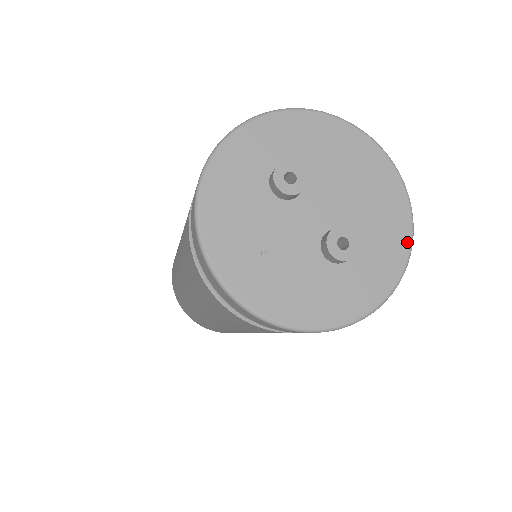
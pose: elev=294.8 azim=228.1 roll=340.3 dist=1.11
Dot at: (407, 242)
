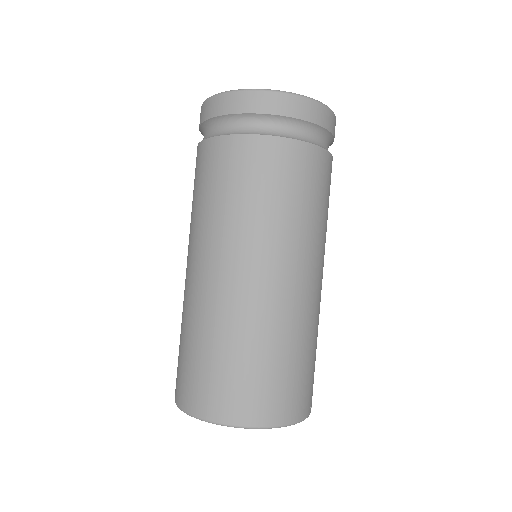
Dot at: (305, 97)
